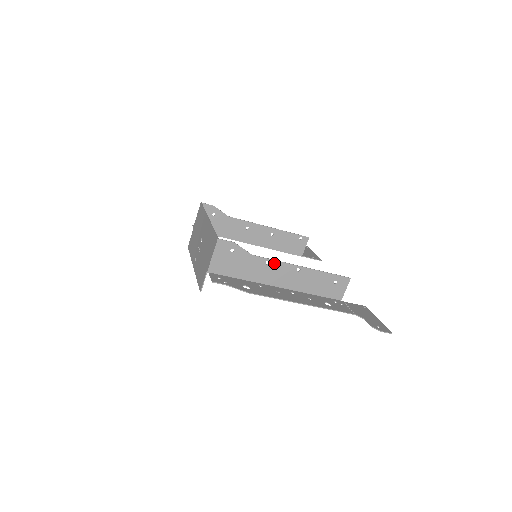
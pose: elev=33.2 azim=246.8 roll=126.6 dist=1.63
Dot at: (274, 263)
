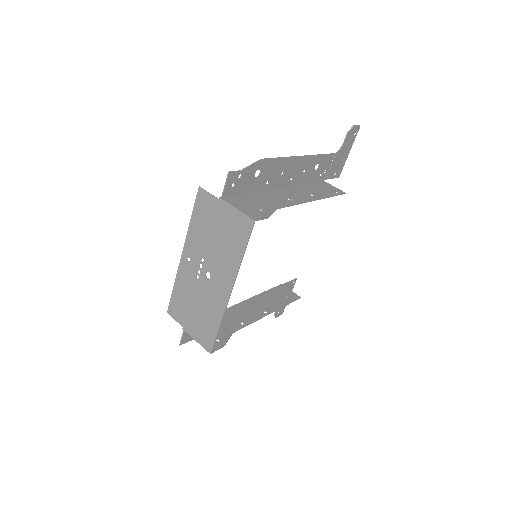
Dot at: (248, 322)
